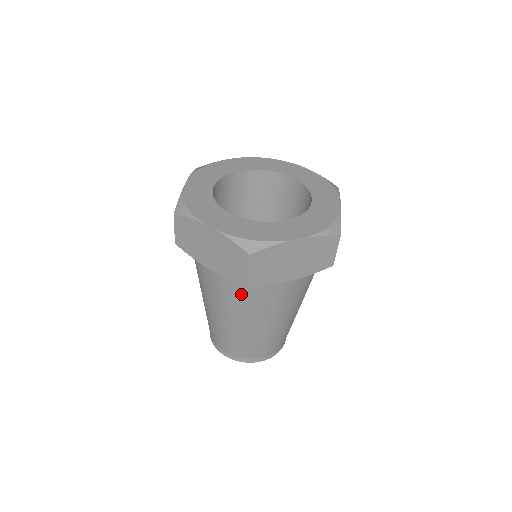
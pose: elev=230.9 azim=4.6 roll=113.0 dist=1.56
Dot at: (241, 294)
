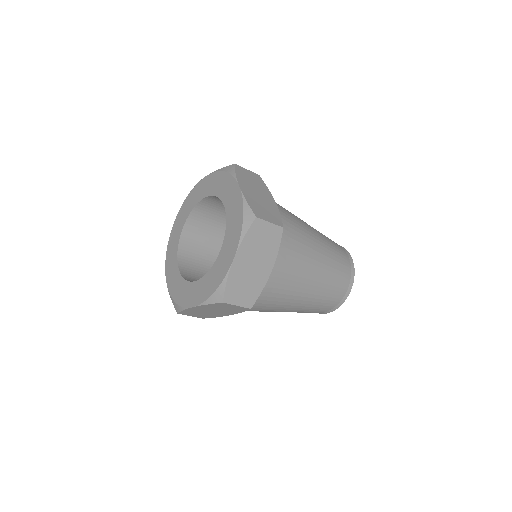
Dot at: occluded
